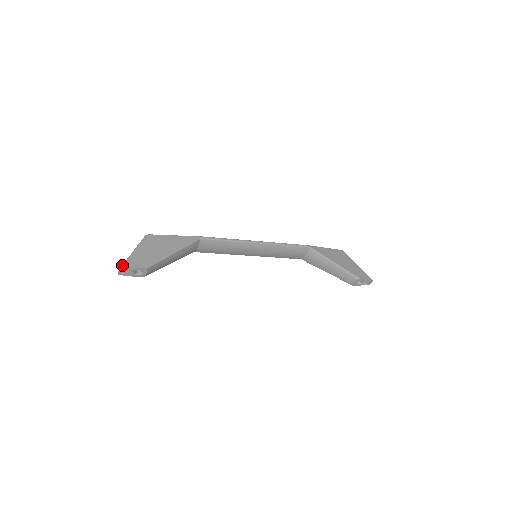
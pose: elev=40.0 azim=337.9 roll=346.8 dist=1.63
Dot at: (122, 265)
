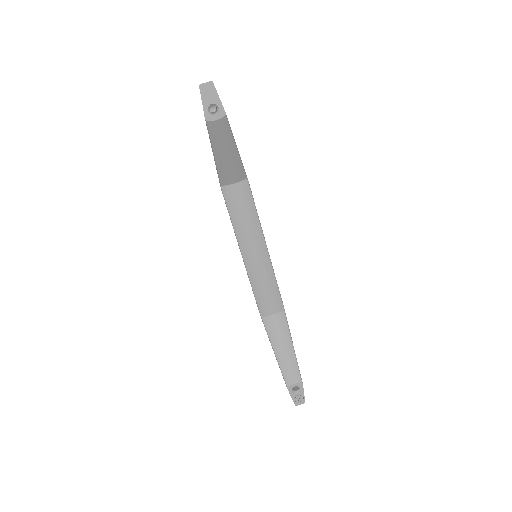
Dot at: (213, 84)
